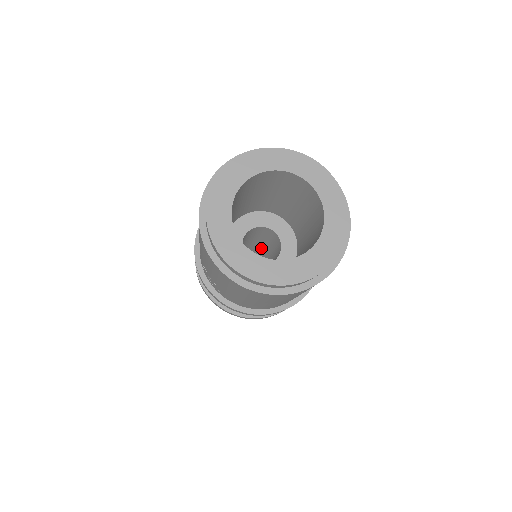
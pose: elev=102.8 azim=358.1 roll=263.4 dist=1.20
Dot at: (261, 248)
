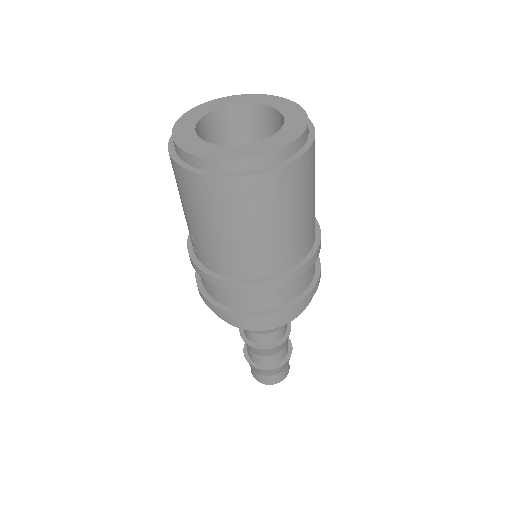
Dot at: occluded
